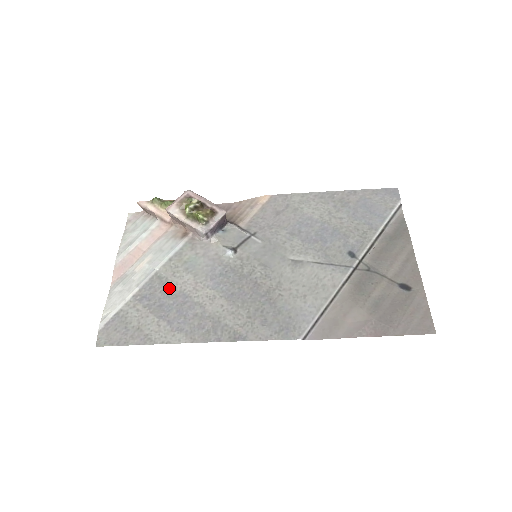
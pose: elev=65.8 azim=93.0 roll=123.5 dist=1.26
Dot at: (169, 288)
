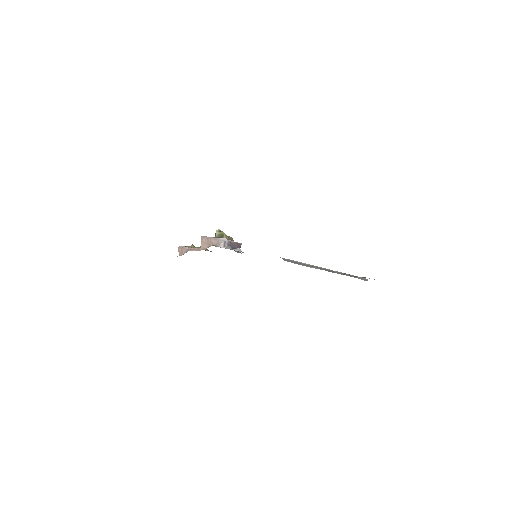
Dot at: occluded
